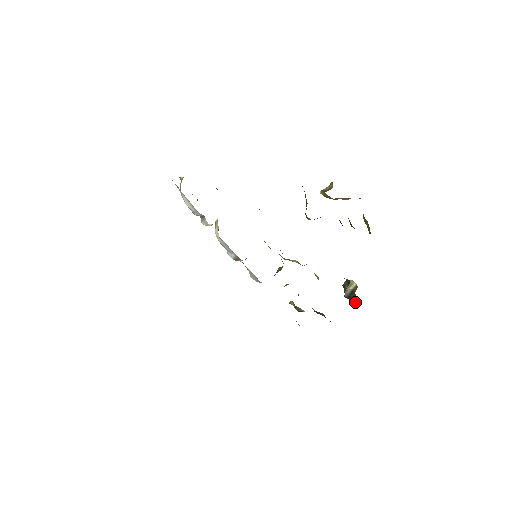
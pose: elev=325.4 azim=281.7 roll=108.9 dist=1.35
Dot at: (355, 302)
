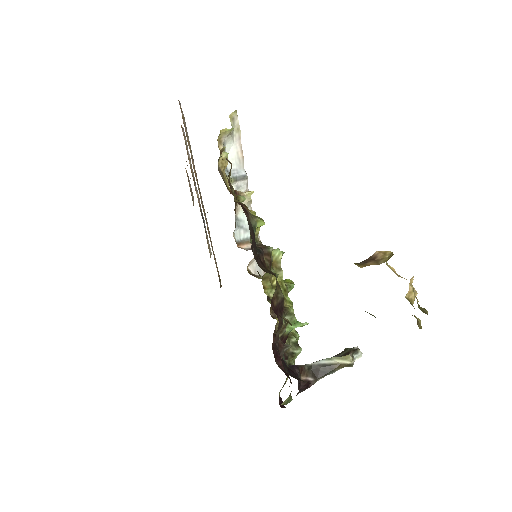
Dot at: (313, 378)
